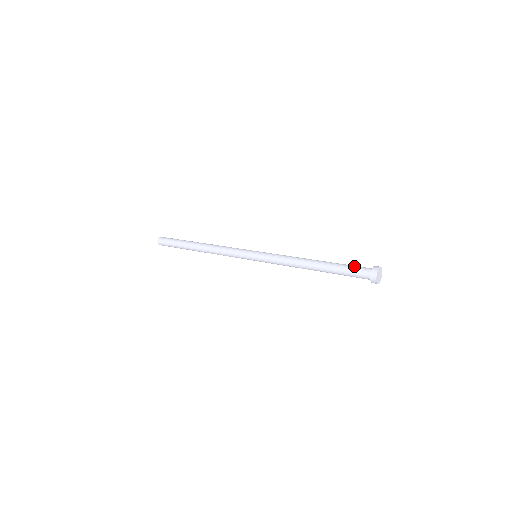
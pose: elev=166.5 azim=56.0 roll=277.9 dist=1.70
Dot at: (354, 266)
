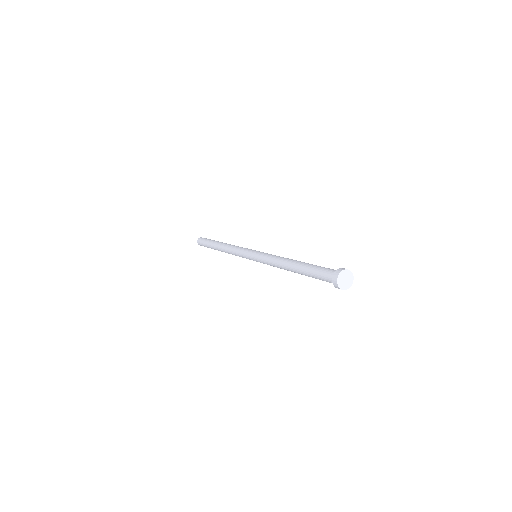
Dot at: (323, 268)
